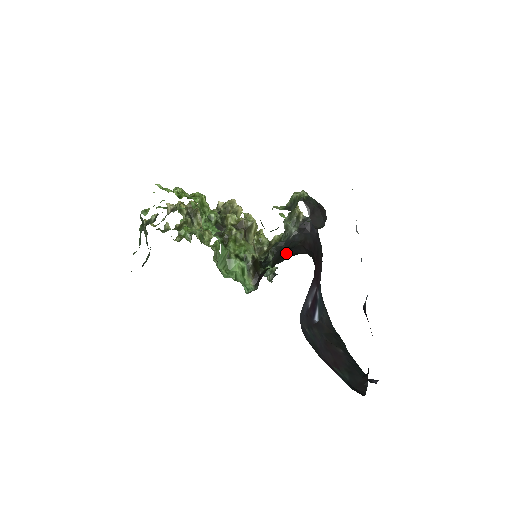
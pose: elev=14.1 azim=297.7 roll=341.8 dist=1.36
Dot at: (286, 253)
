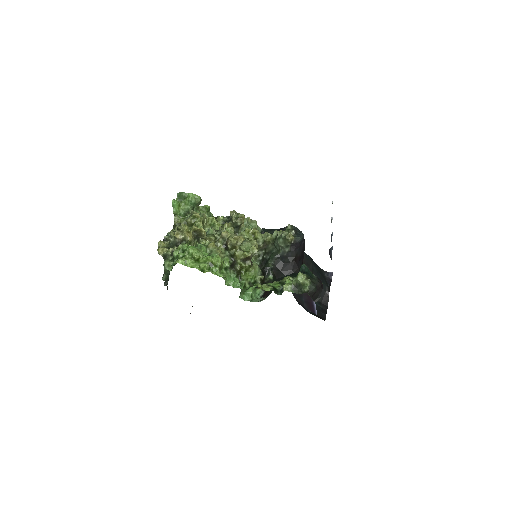
Dot at: (283, 270)
